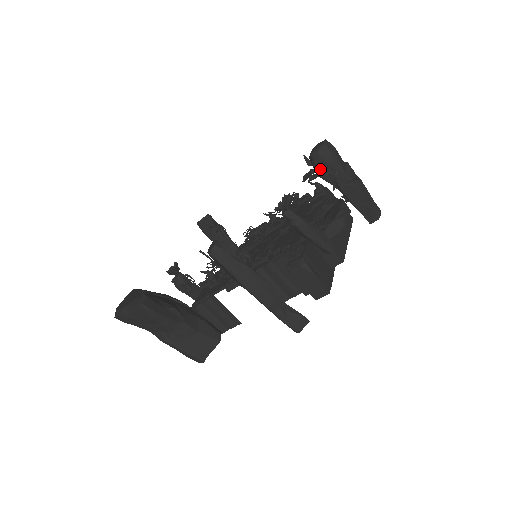
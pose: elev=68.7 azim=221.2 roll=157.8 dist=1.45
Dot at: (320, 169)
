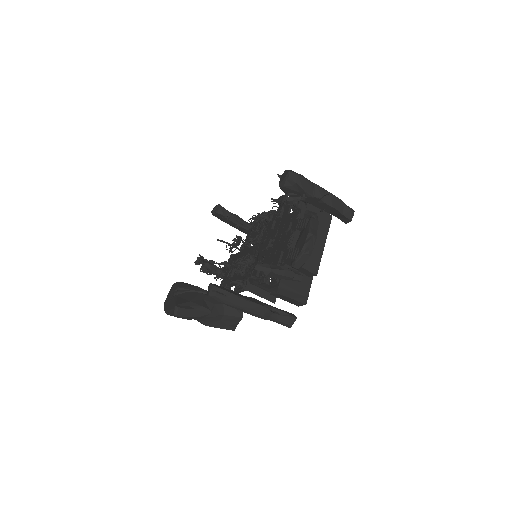
Dot at: (289, 198)
